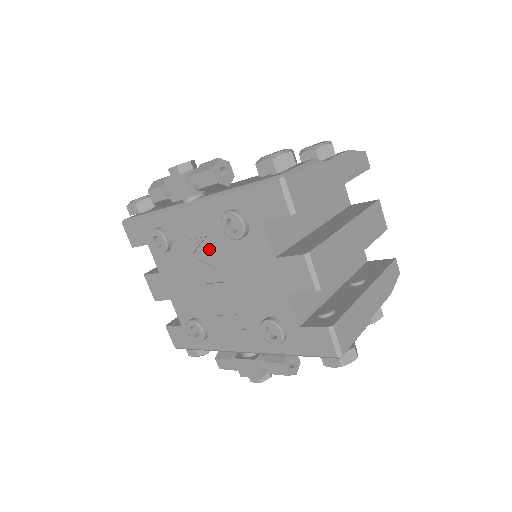
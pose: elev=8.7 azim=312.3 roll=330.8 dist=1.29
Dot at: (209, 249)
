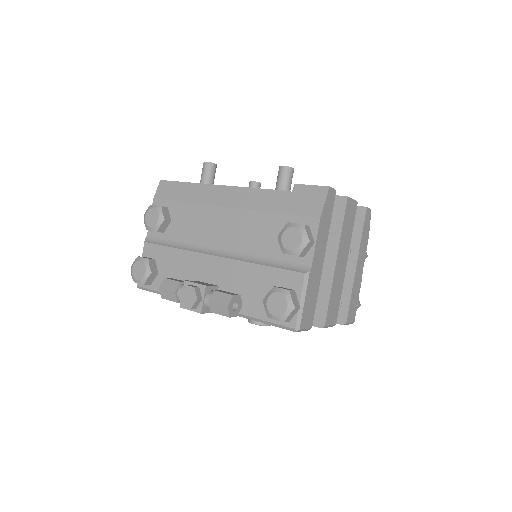
Dot at: occluded
